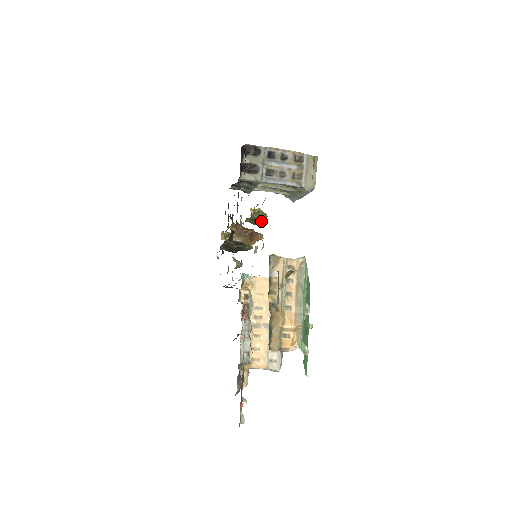
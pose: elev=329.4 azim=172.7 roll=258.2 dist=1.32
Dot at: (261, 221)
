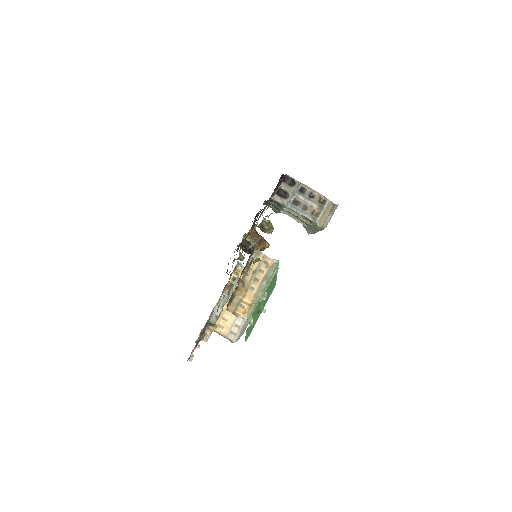
Dot at: (267, 230)
